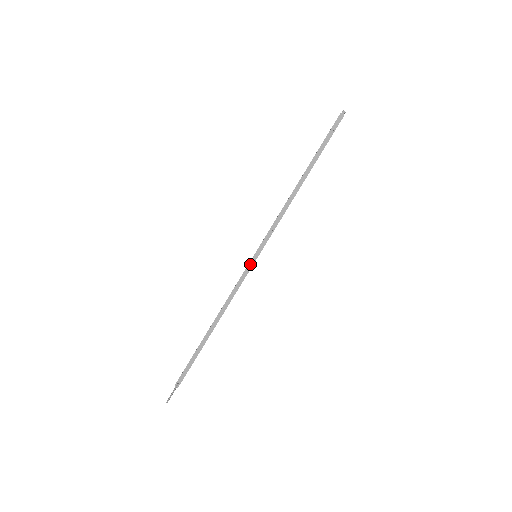
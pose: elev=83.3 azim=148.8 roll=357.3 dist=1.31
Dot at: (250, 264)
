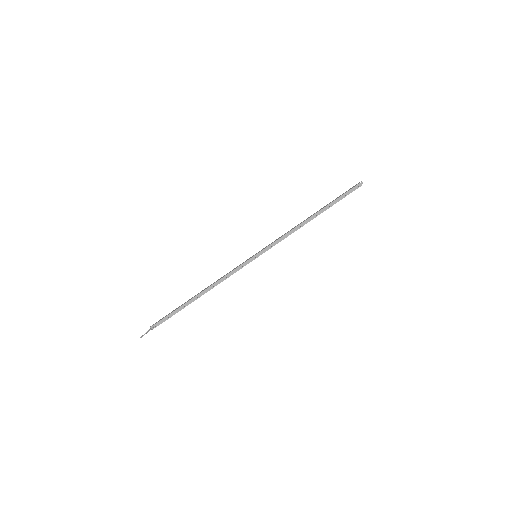
Dot at: (249, 260)
